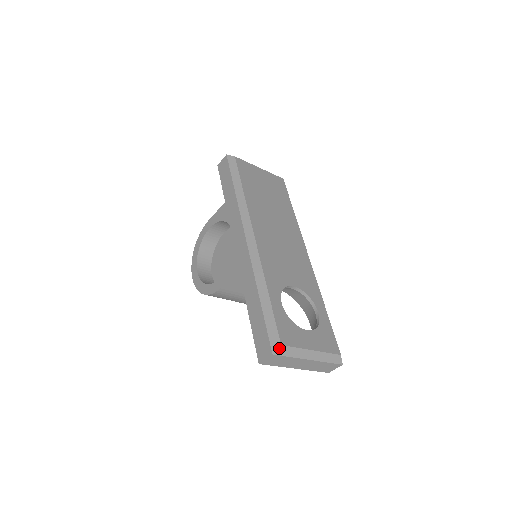
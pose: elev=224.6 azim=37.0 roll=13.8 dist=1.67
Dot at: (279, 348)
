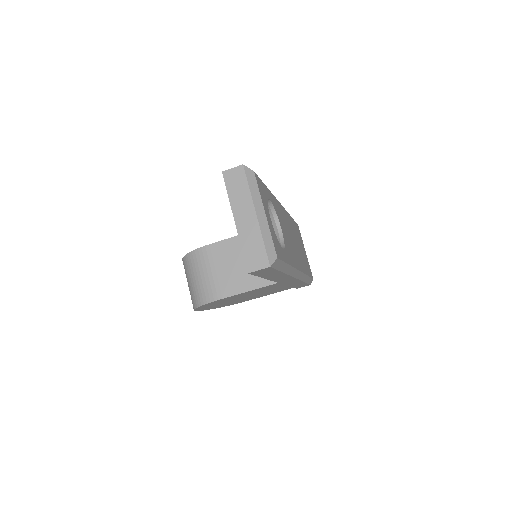
Dot at: (251, 170)
